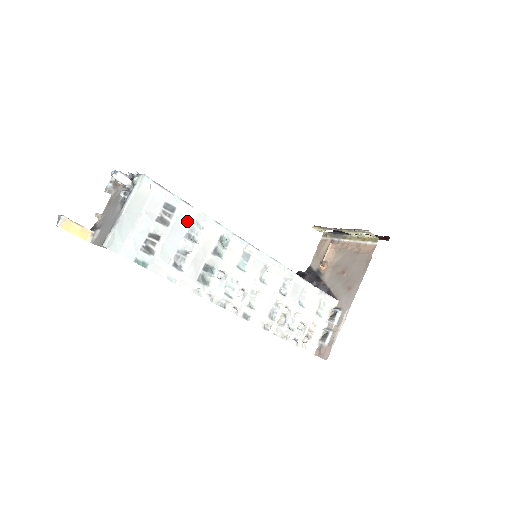
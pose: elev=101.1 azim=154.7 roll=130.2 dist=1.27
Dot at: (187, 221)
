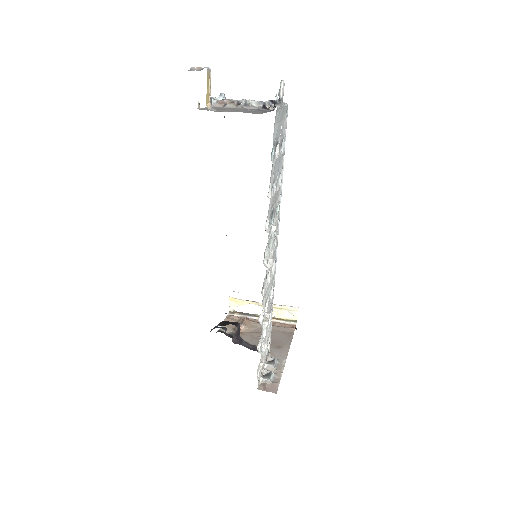
Dot at: (281, 165)
